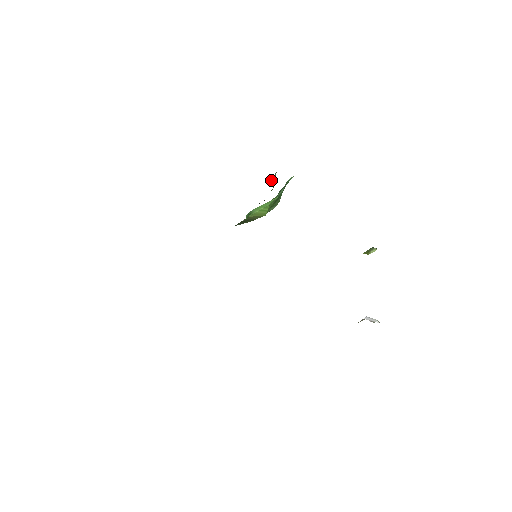
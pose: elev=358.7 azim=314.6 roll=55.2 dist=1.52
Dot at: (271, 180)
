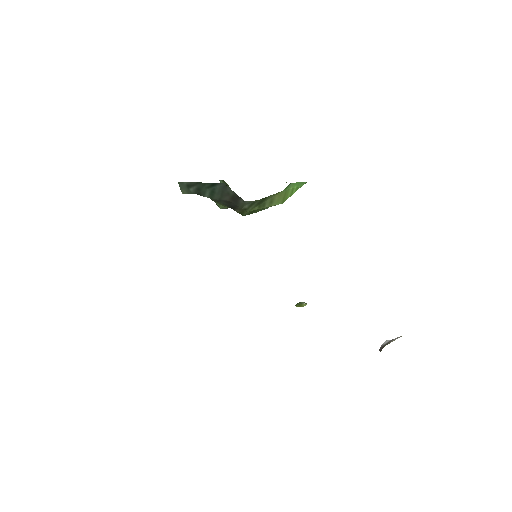
Dot at: occluded
